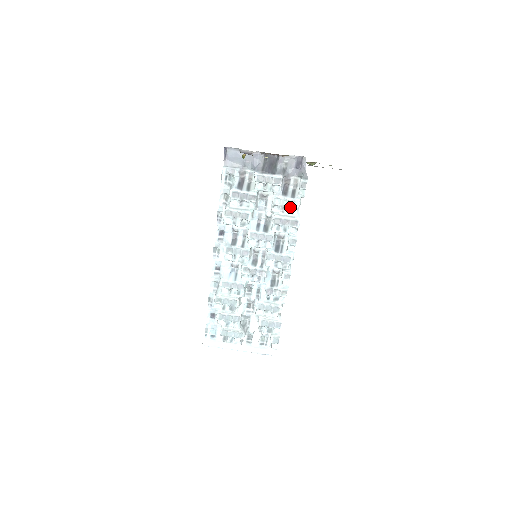
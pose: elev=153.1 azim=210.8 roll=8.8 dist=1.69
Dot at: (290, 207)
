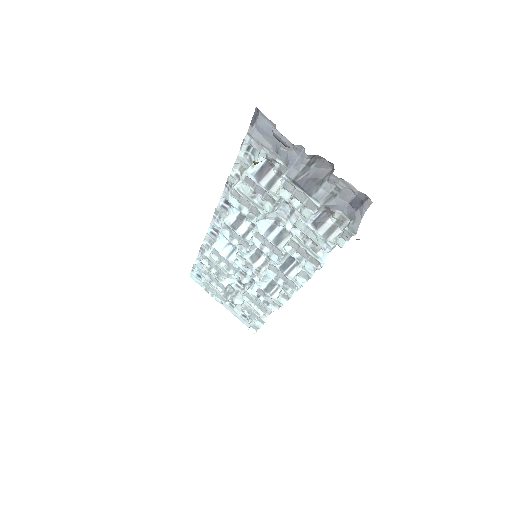
Dot at: (316, 244)
